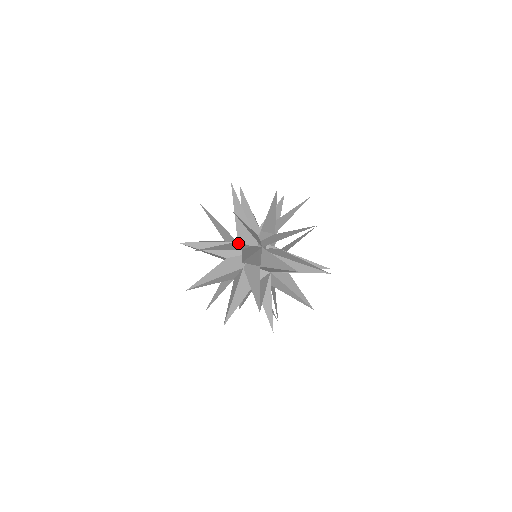
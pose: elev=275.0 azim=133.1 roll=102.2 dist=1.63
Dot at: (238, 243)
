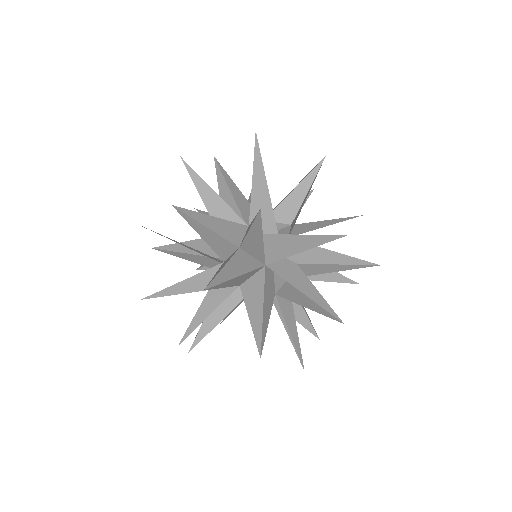
Dot at: occluded
